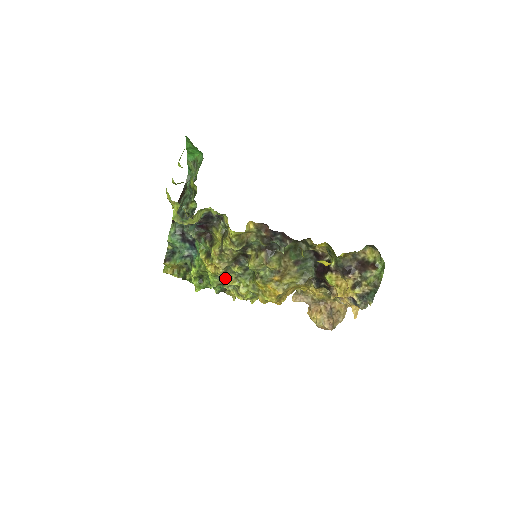
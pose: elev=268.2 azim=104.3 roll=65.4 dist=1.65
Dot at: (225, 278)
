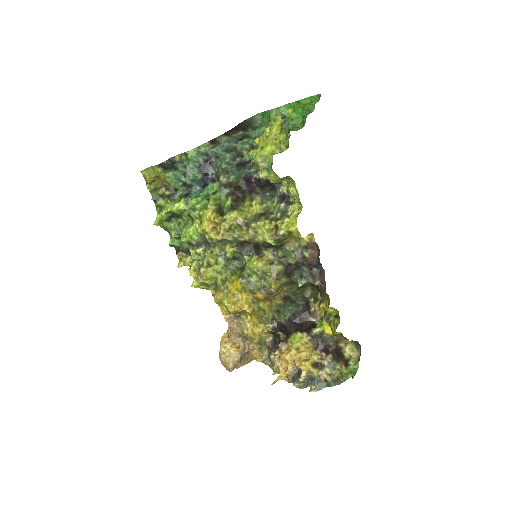
Dot at: (205, 244)
